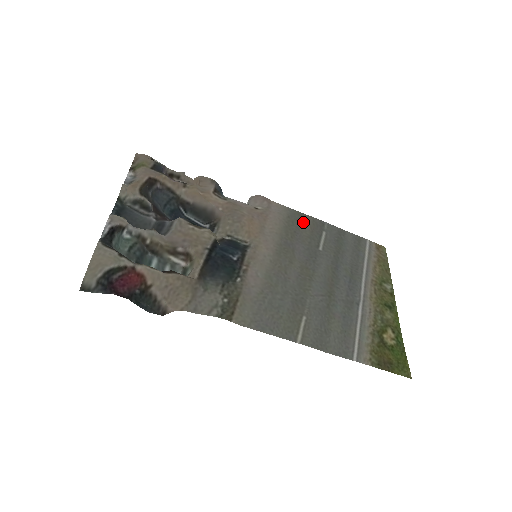
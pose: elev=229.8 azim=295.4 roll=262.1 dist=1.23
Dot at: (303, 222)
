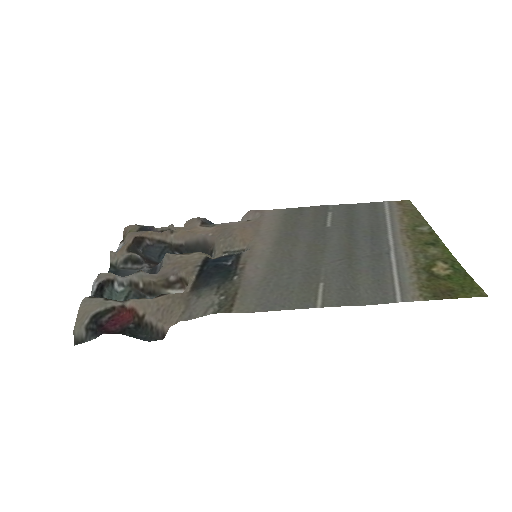
Dot at: (303, 213)
